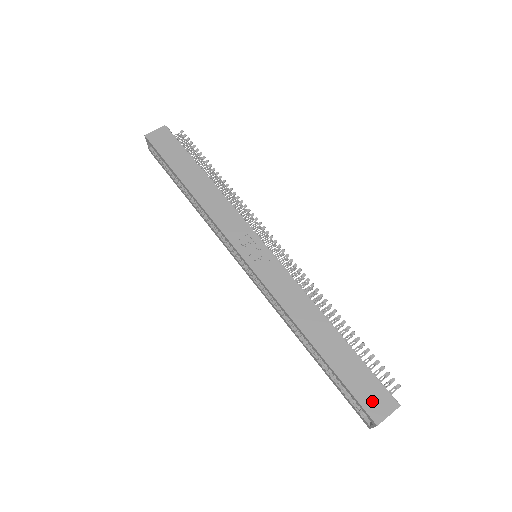
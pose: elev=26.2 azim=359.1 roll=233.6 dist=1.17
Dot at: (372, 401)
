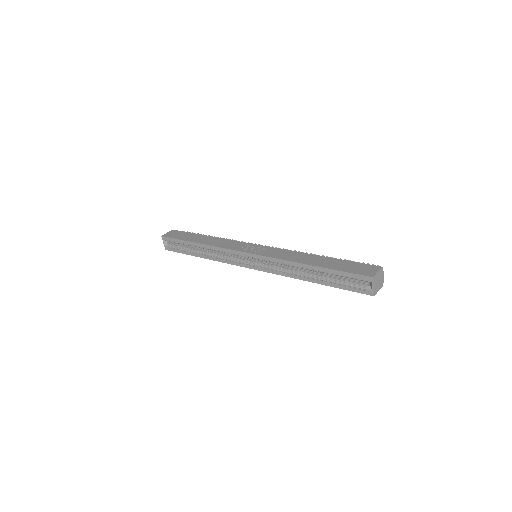
Dot at: (363, 271)
